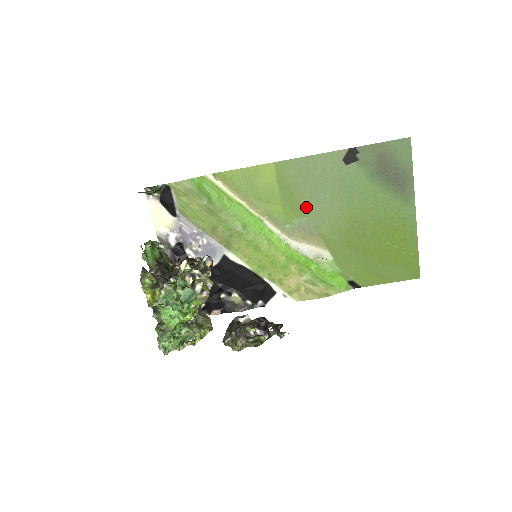
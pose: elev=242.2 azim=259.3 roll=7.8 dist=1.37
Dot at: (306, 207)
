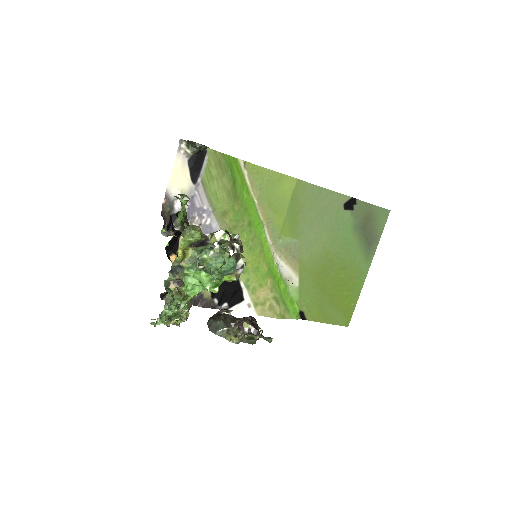
Dot at: (301, 230)
